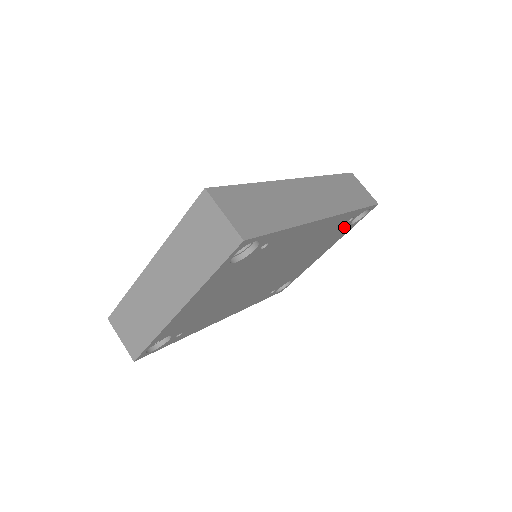
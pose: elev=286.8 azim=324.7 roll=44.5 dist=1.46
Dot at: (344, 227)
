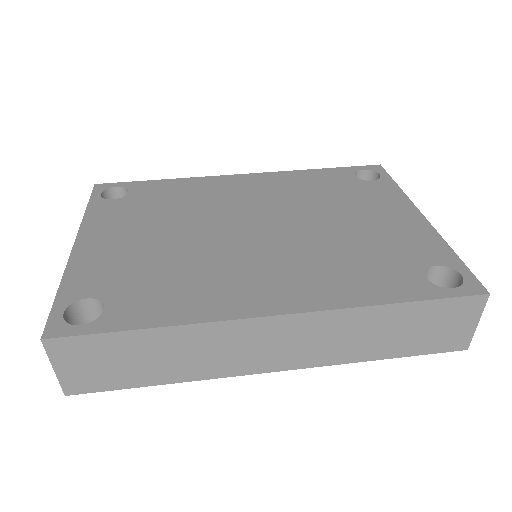
Dot at: occluded
